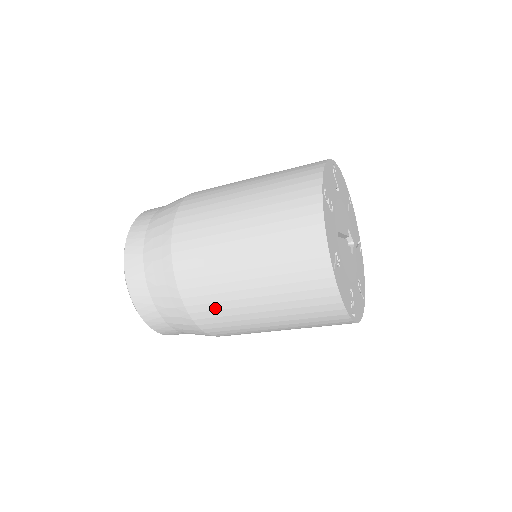
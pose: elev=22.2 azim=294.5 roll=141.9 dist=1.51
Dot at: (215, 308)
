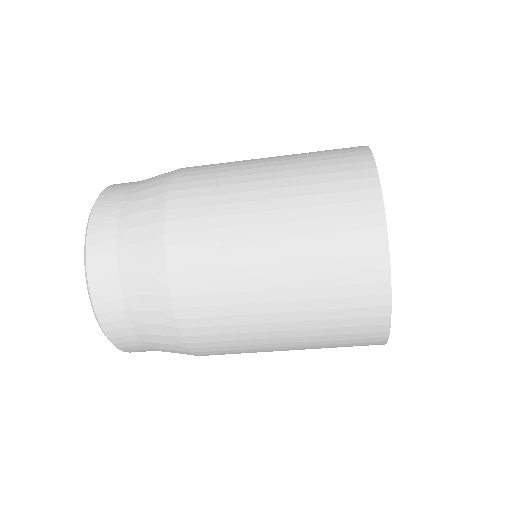
Dot at: (208, 193)
